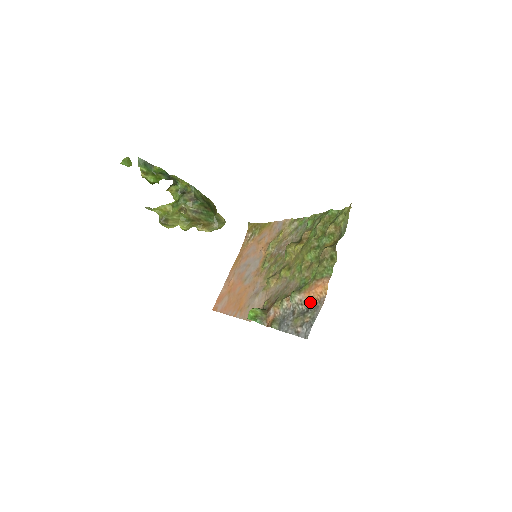
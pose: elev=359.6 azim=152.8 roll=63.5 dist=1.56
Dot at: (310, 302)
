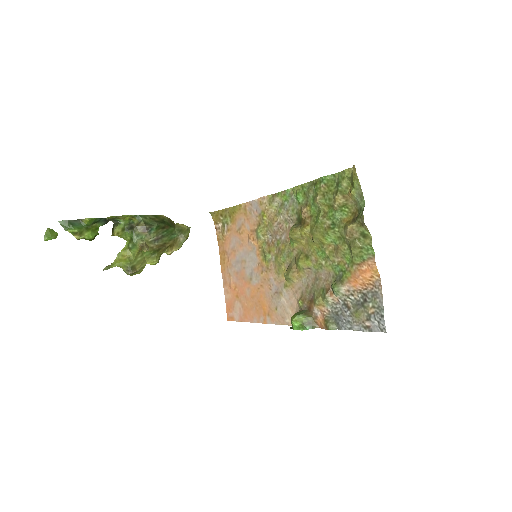
Dot at: (362, 290)
